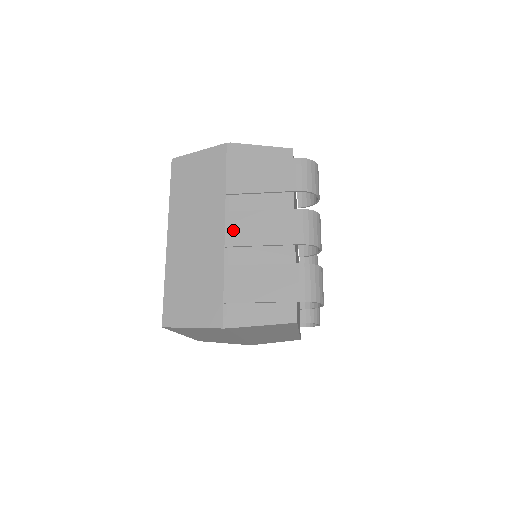
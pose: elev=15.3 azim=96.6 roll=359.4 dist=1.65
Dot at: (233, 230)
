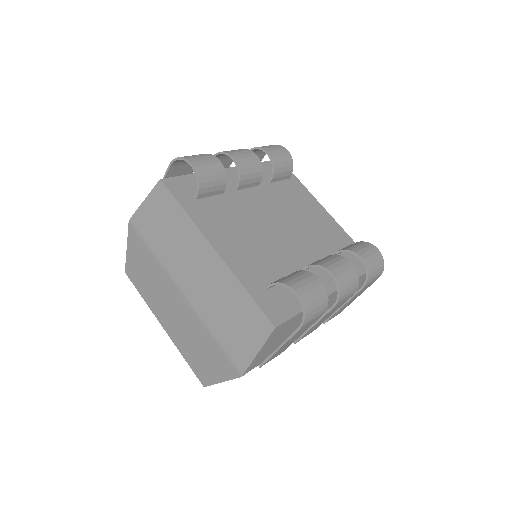
Dot at: occluded
